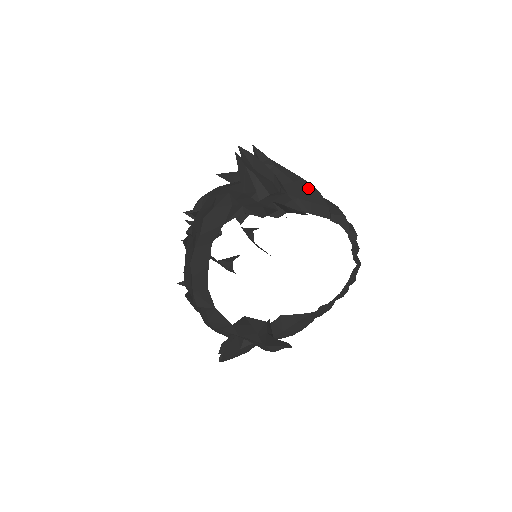
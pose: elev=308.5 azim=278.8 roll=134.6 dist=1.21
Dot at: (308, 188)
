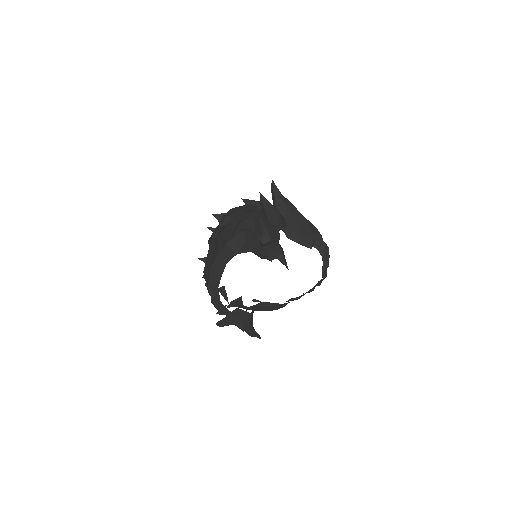
Dot at: (303, 223)
